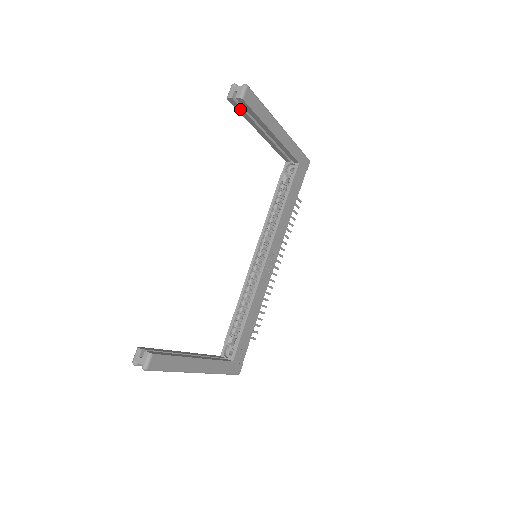
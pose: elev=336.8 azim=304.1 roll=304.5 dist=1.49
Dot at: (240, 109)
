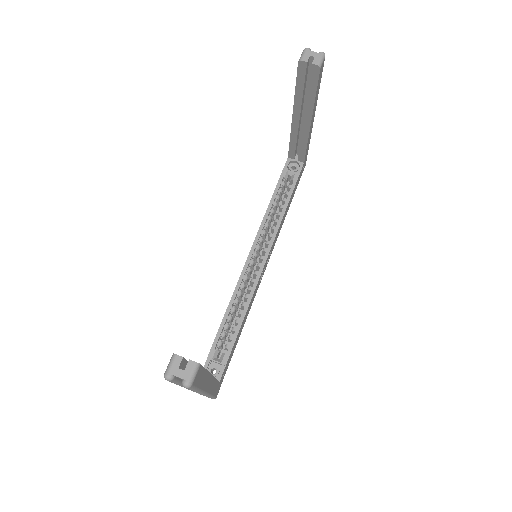
Dot at: (301, 80)
